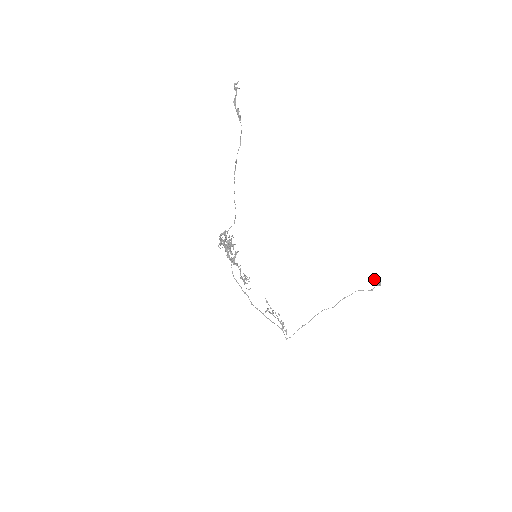
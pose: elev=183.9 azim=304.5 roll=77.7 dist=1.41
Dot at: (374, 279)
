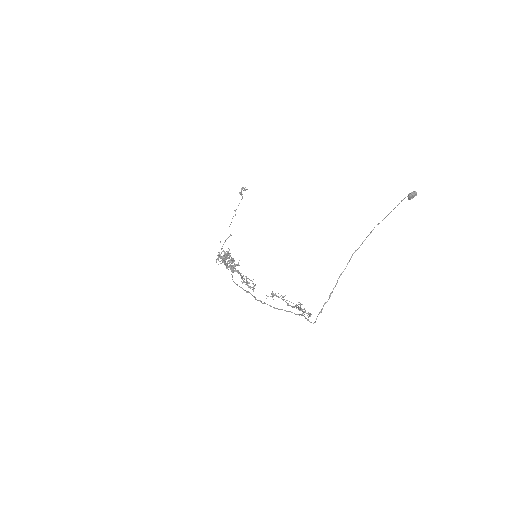
Dot at: (408, 198)
